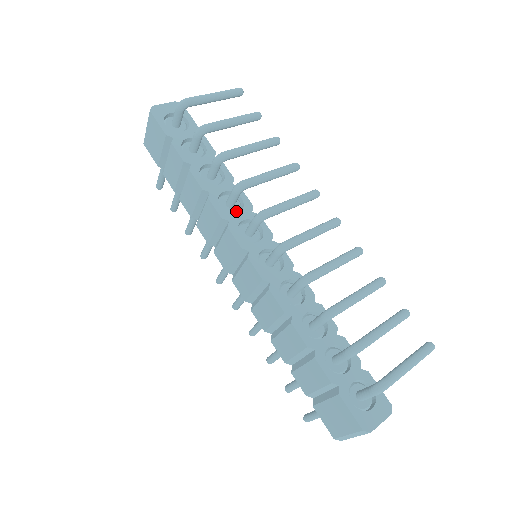
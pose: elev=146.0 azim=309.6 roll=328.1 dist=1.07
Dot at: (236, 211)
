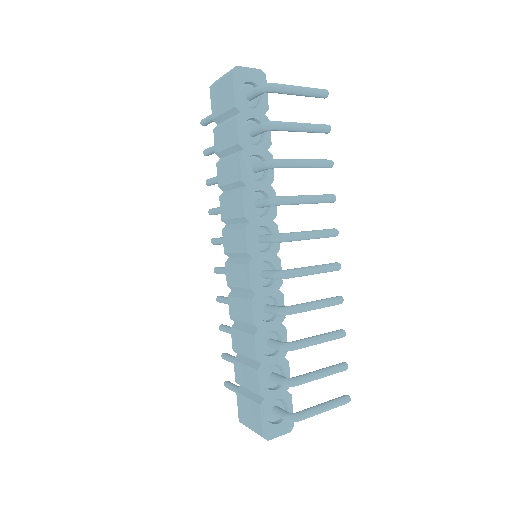
Dot at: (260, 213)
